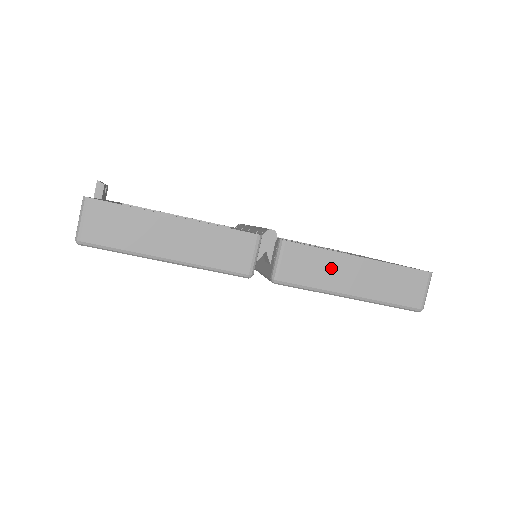
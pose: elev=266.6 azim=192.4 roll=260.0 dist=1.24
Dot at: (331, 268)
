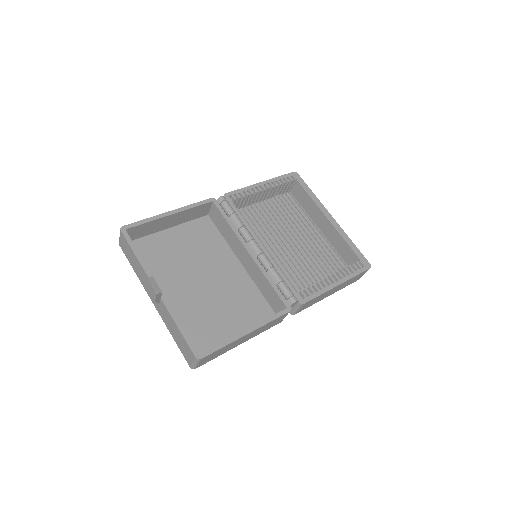
Dot at: (323, 296)
